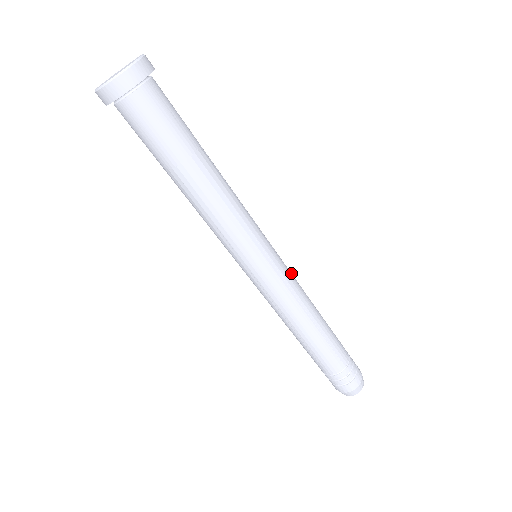
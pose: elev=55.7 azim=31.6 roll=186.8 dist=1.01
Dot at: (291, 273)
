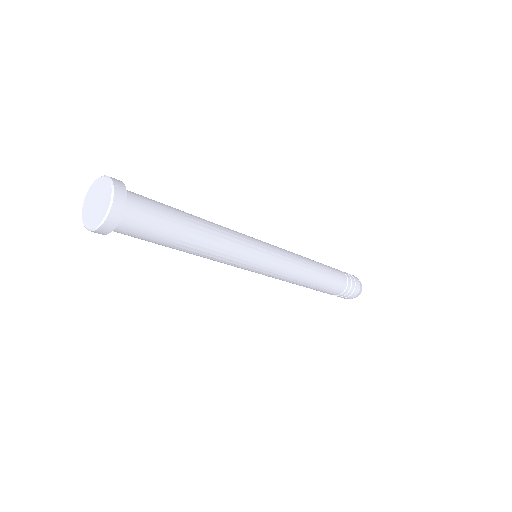
Dot at: (289, 263)
